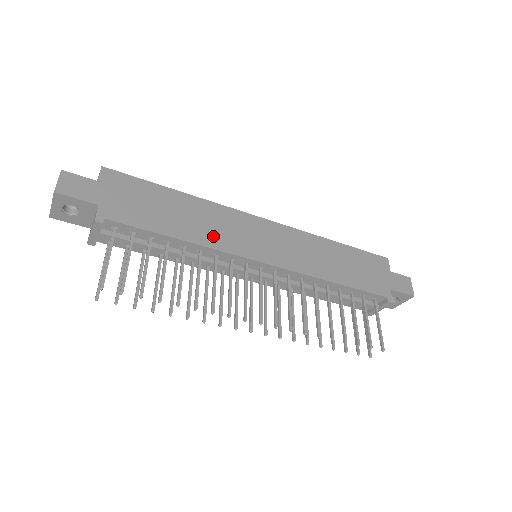
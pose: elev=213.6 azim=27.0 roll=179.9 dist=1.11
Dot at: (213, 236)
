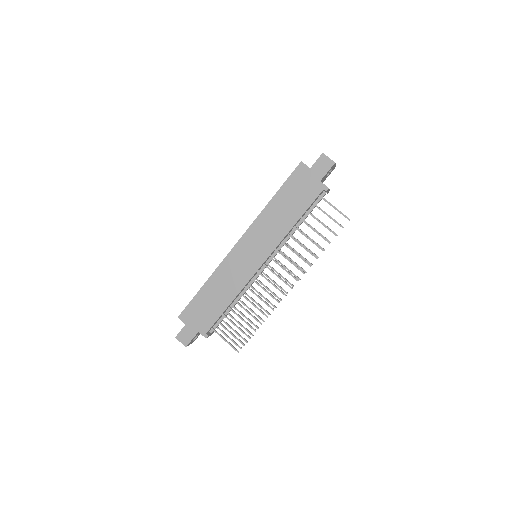
Dot at: (235, 284)
